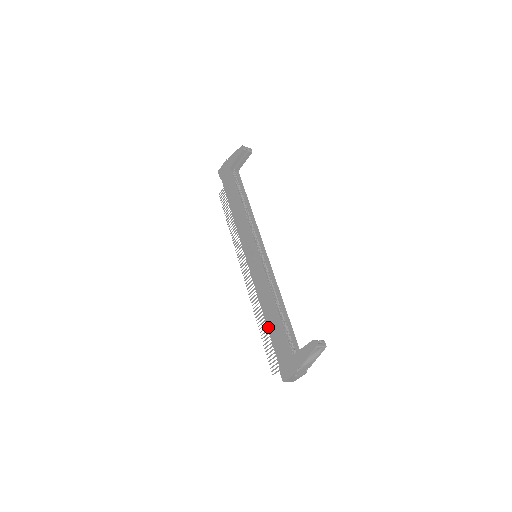
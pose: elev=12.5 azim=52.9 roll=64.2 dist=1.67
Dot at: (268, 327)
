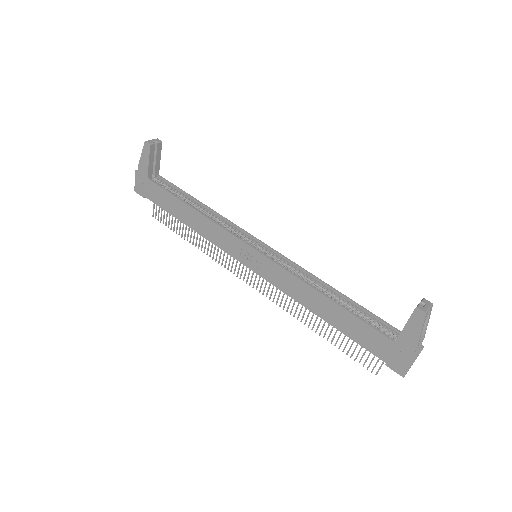
Dot at: (336, 327)
